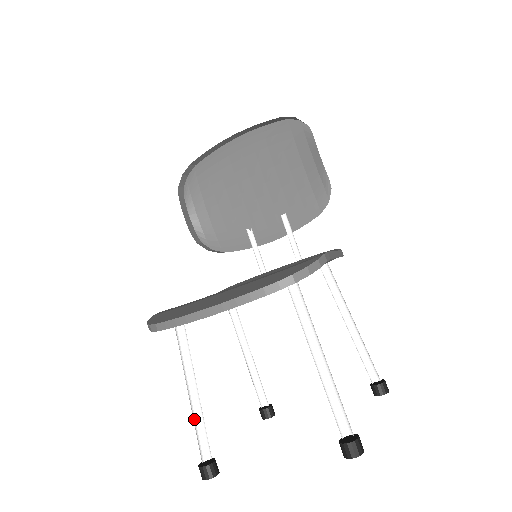
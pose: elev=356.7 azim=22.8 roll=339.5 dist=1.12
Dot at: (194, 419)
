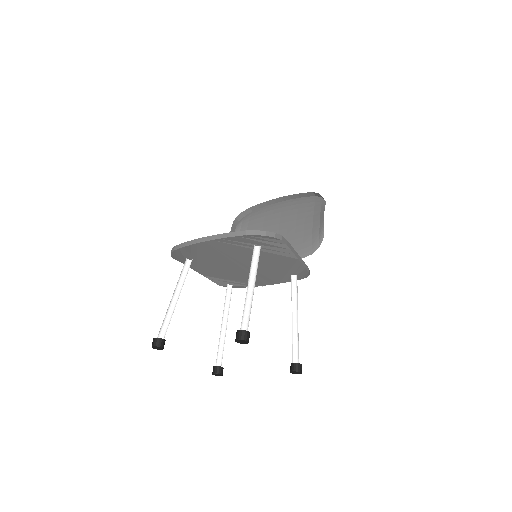
Dot at: (167, 314)
